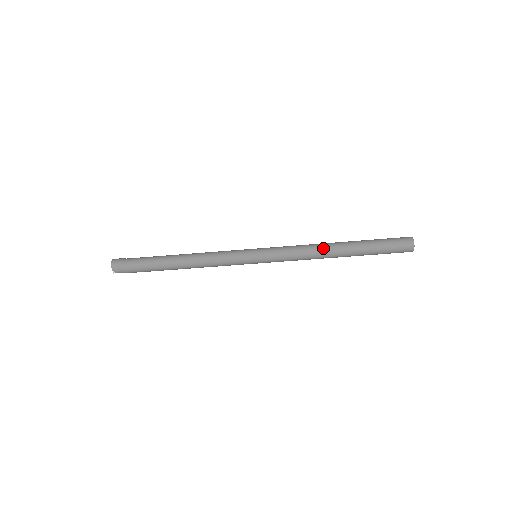
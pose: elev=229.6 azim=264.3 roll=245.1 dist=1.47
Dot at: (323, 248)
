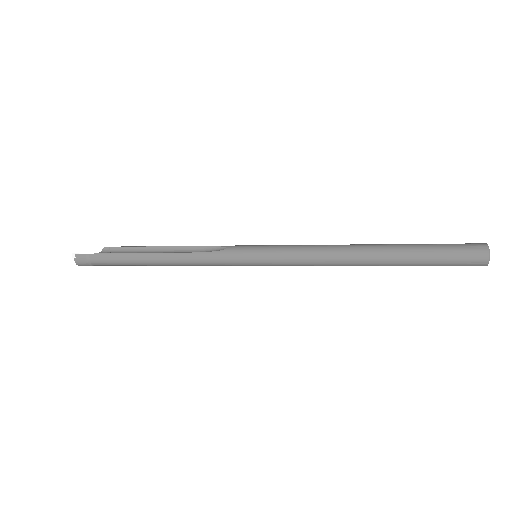
Dot at: occluded
